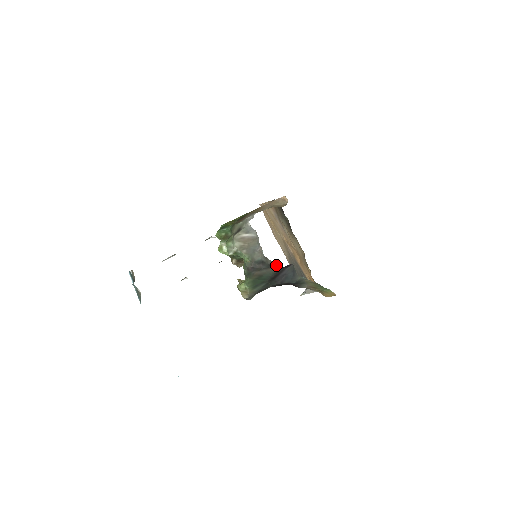
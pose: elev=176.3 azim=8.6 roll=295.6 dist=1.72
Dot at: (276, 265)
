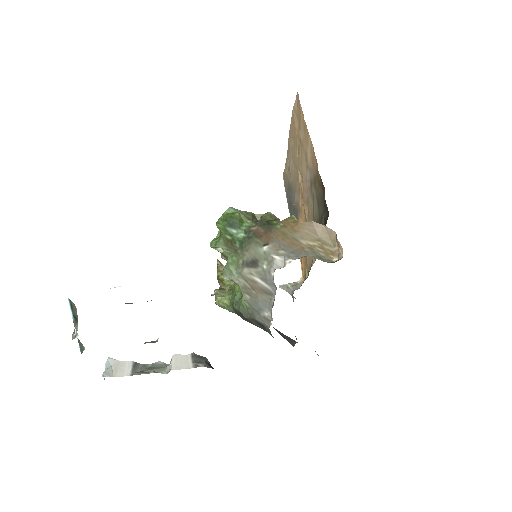
Dot at: occluded
